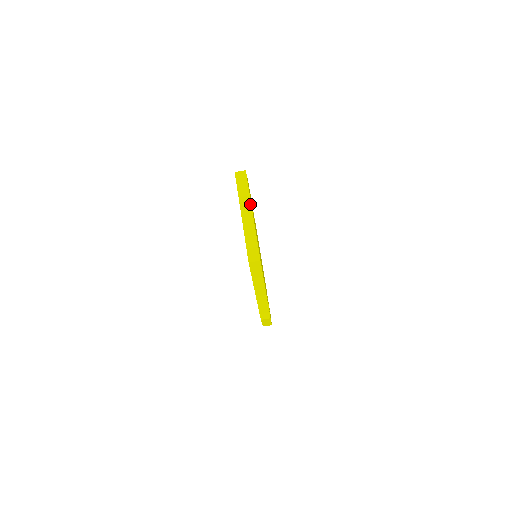
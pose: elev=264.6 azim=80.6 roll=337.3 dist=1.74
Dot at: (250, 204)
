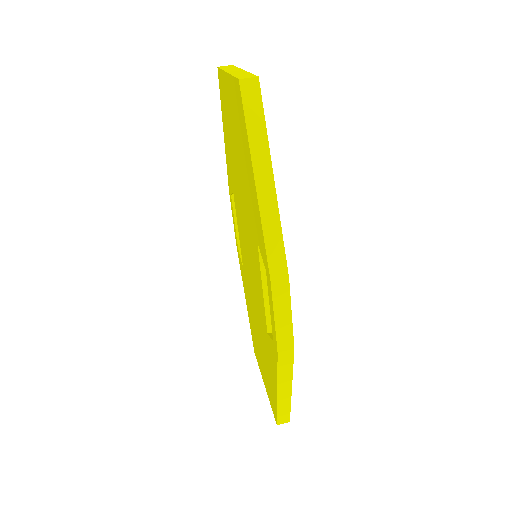
Dot at: (239, 69)
